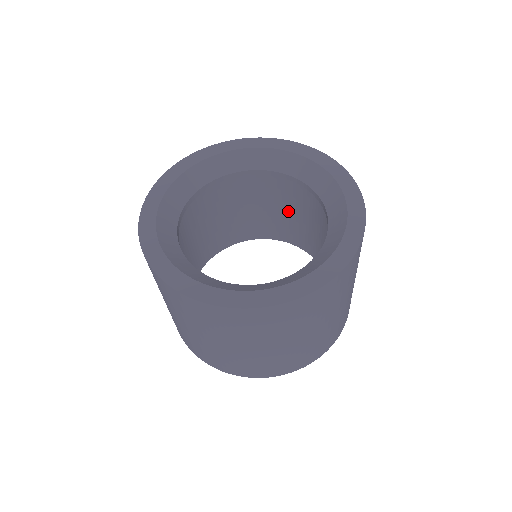
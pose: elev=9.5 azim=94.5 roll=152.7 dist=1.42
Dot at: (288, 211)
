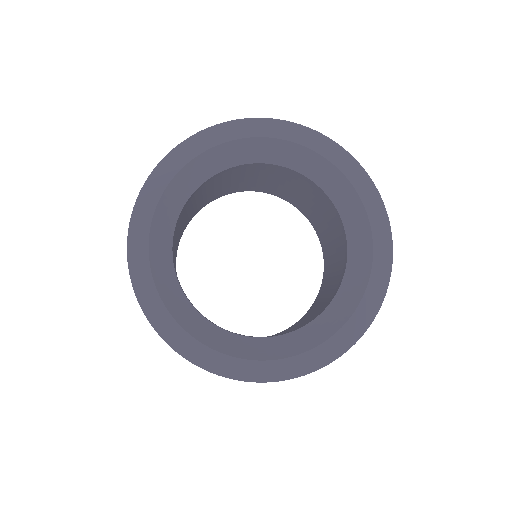
Dot at: (292, 185)
